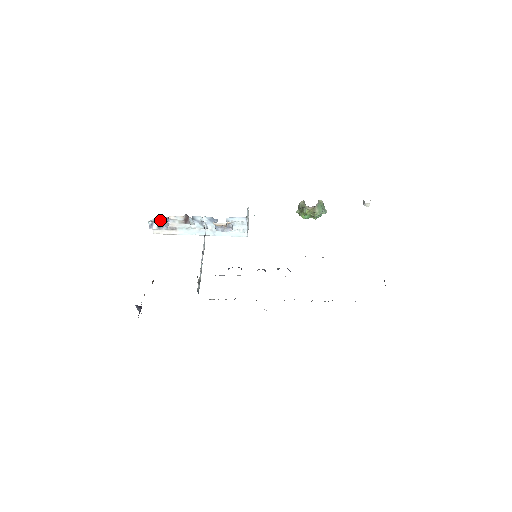
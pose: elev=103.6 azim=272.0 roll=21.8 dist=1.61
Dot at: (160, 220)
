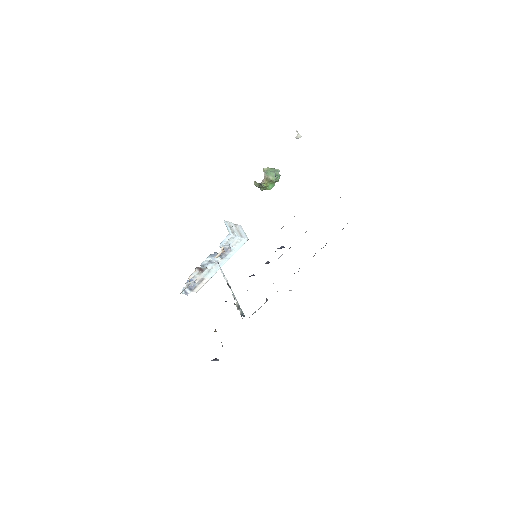
Dot at: (187, 285)
